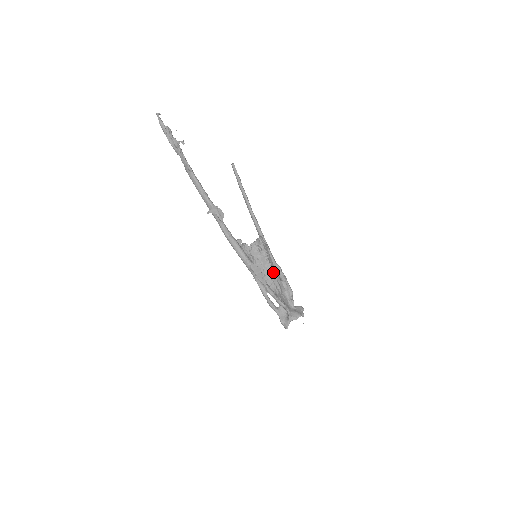
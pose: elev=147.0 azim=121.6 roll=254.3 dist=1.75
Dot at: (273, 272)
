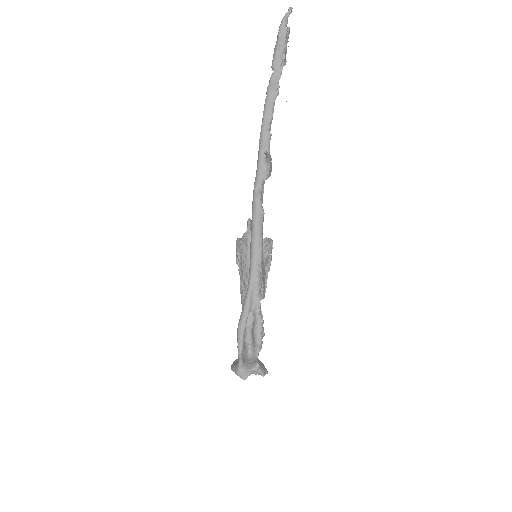
Dot at: (265, 291)
